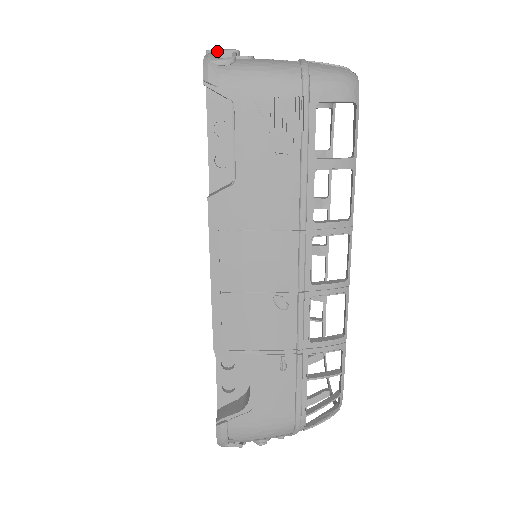
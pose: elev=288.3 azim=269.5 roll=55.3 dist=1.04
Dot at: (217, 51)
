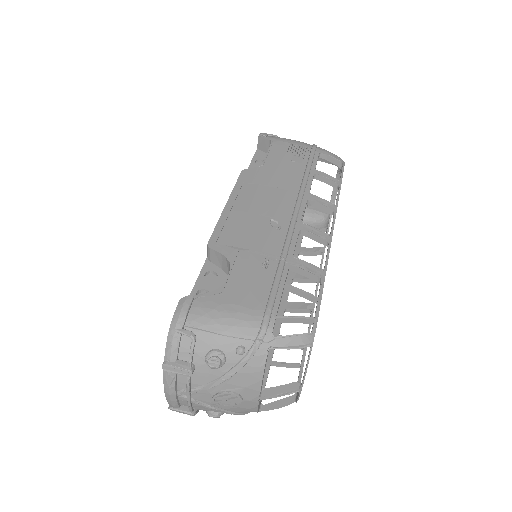
Dot at: occluded
